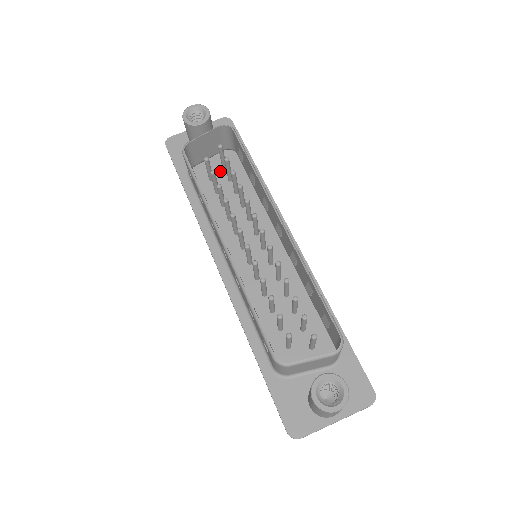
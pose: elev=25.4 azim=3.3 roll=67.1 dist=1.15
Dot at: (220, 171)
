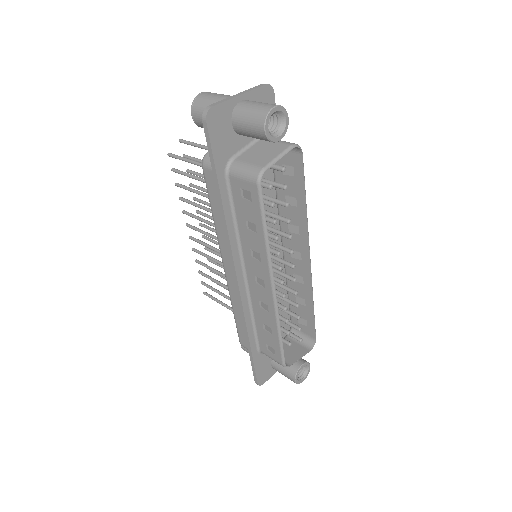
Dot at: occluded
